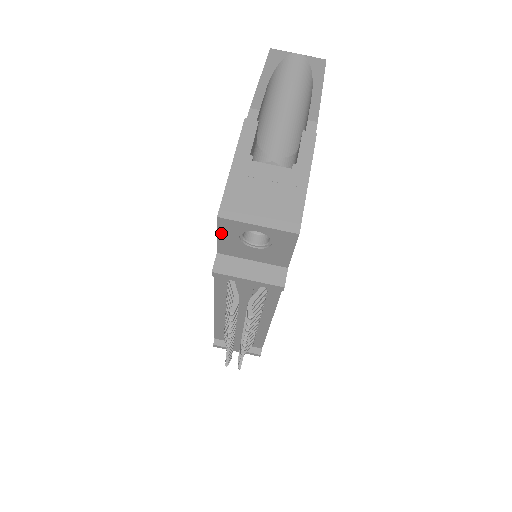
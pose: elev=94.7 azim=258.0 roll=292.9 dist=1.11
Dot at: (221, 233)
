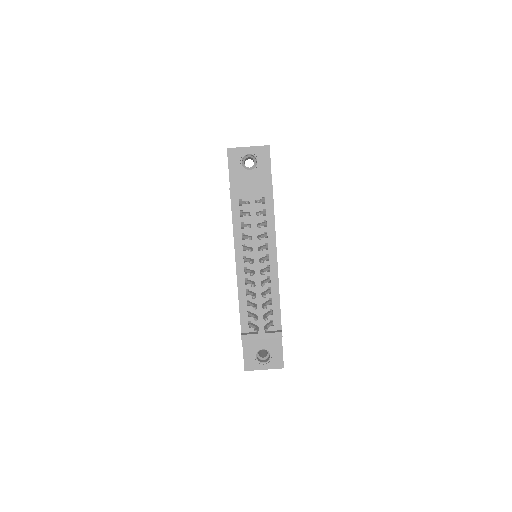
Dot at: (230, 164)
